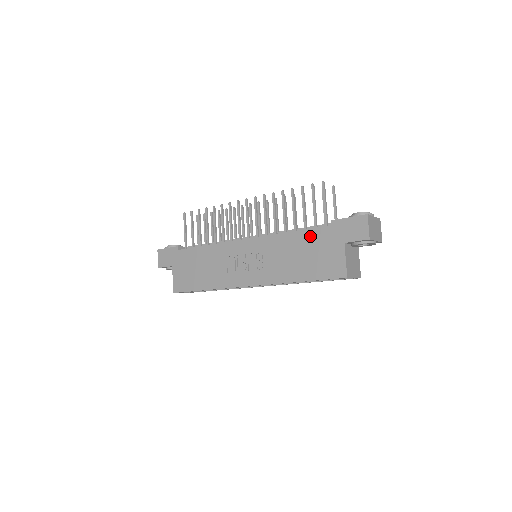
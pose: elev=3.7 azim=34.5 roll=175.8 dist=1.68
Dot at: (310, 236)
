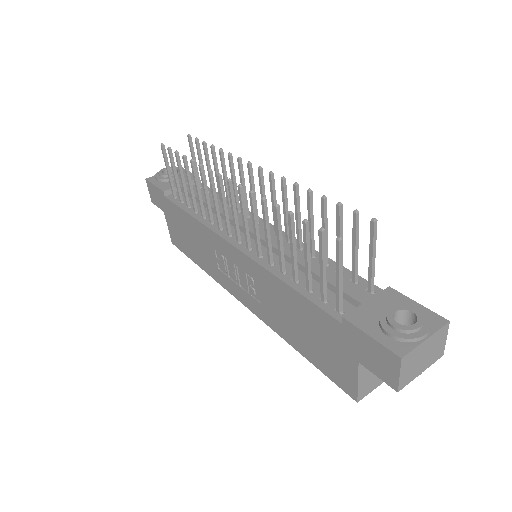
Dot at: (311, 312)
